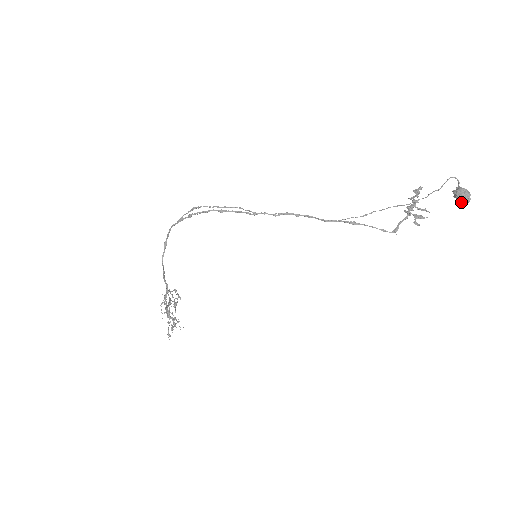
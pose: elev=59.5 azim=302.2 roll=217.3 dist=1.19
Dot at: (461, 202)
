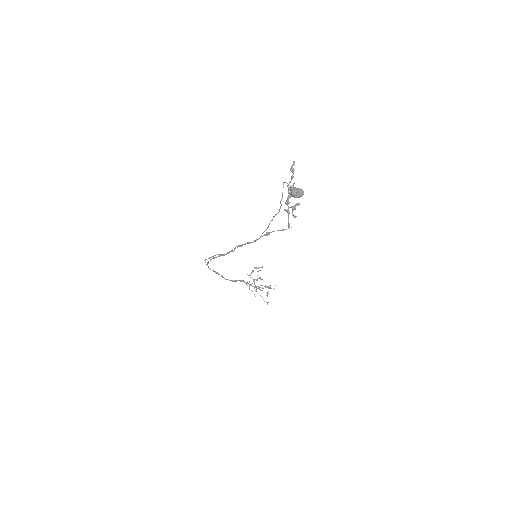
Dot at: occluded
